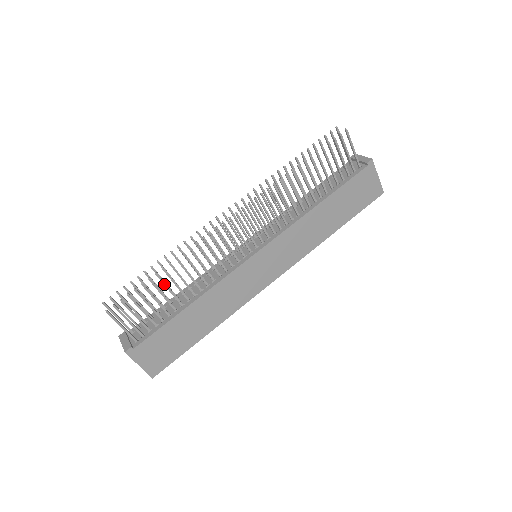
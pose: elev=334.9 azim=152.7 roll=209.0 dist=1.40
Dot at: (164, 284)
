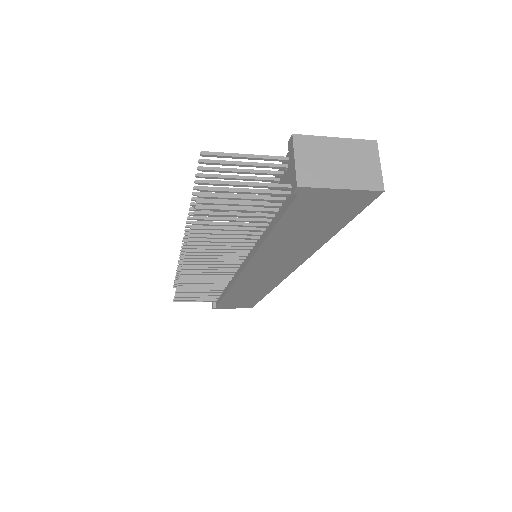
Dot at: (191, 291)
